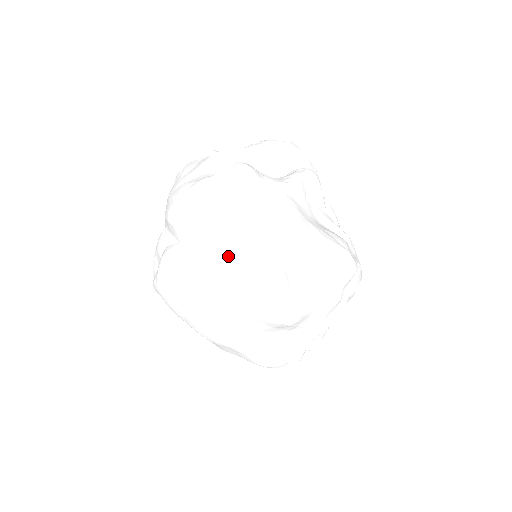
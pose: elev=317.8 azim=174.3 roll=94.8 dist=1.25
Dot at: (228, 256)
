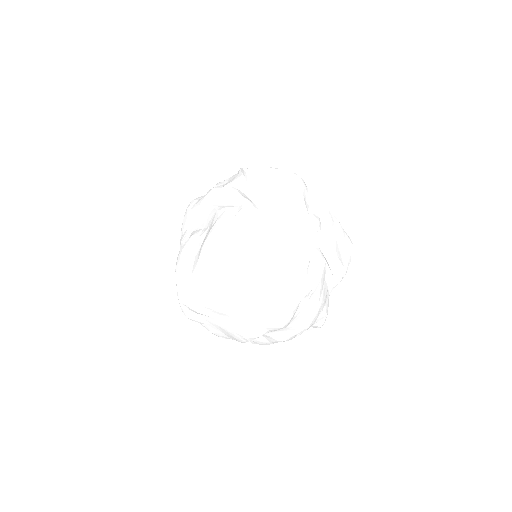
Dot at: (210, 217)
